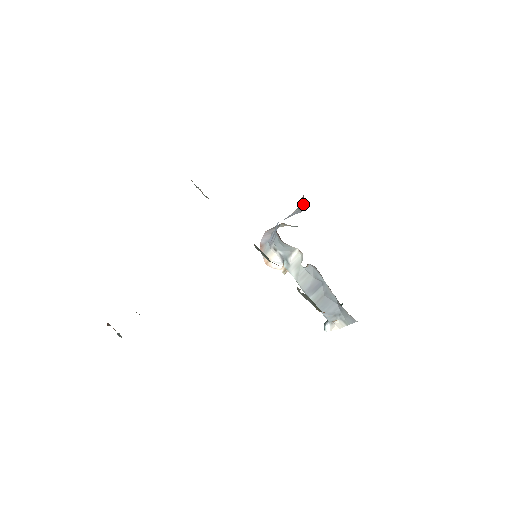
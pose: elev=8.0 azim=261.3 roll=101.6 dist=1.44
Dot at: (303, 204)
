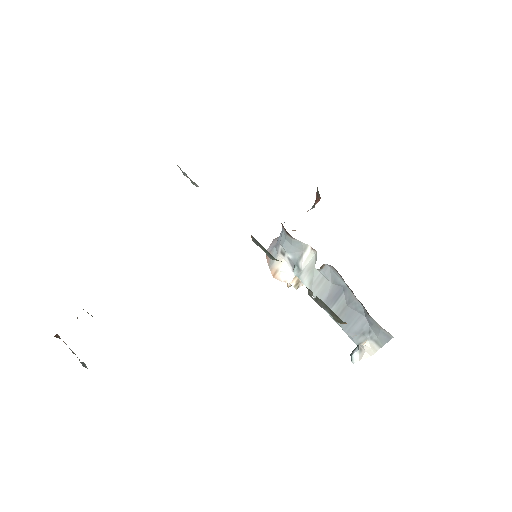
Dot at: (317, 198)
